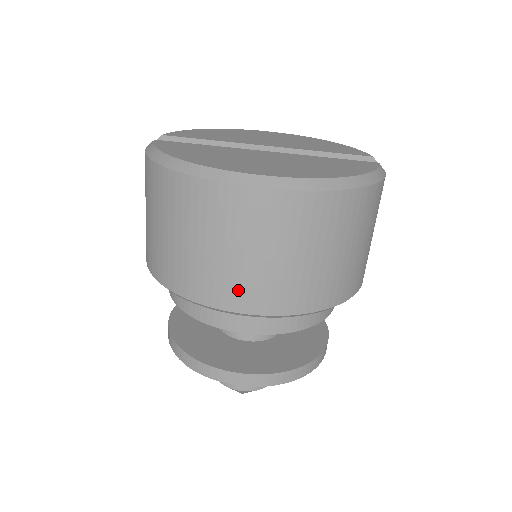
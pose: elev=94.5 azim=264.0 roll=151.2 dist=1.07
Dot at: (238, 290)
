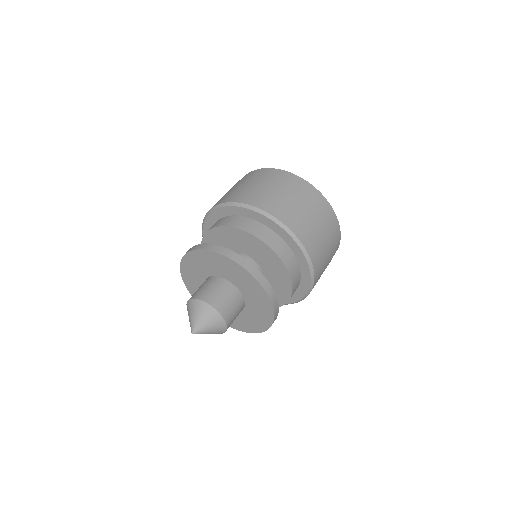
Dot at: (273, 204)
